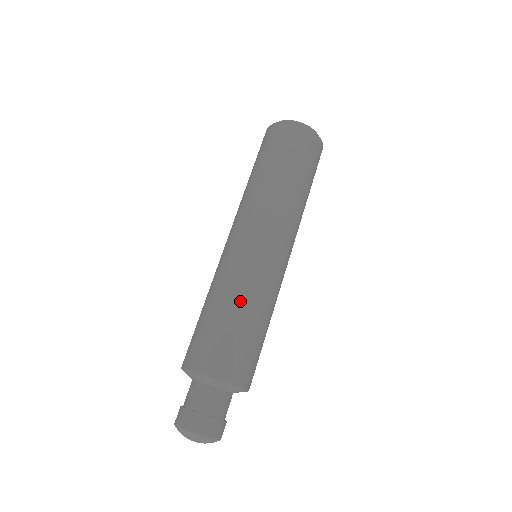
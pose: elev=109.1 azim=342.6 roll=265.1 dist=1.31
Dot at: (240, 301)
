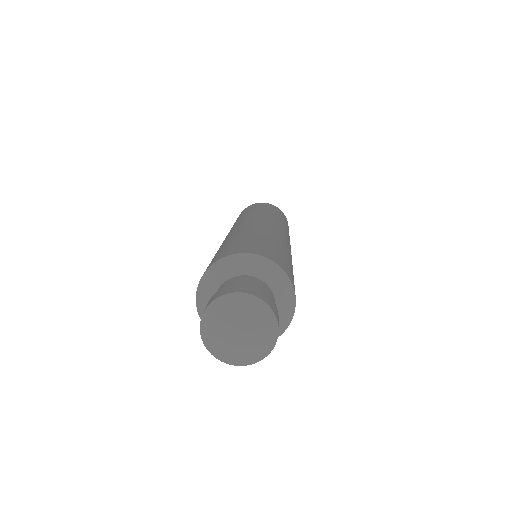
Dot at: (260, 233)
